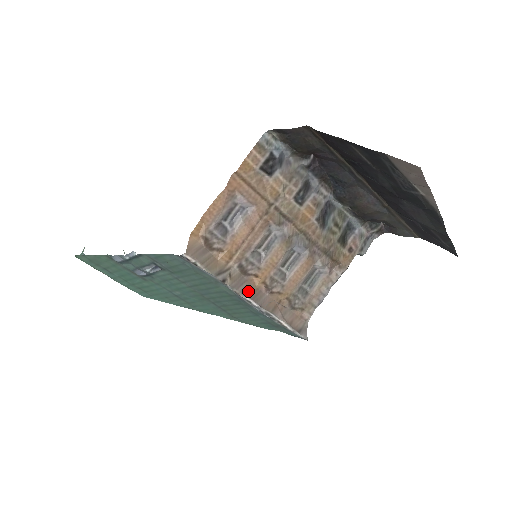
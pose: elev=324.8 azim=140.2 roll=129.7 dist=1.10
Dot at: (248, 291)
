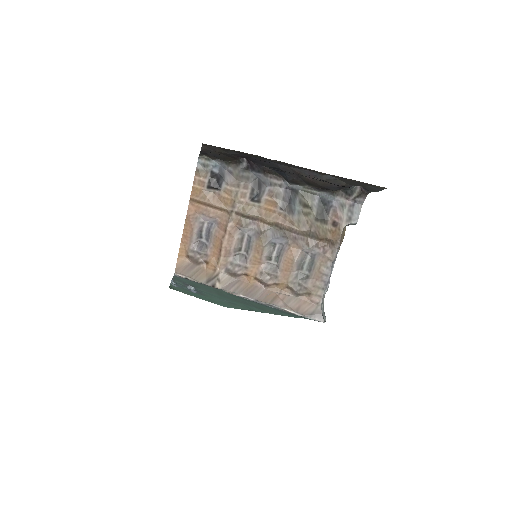
Dot at: (241, 289)
